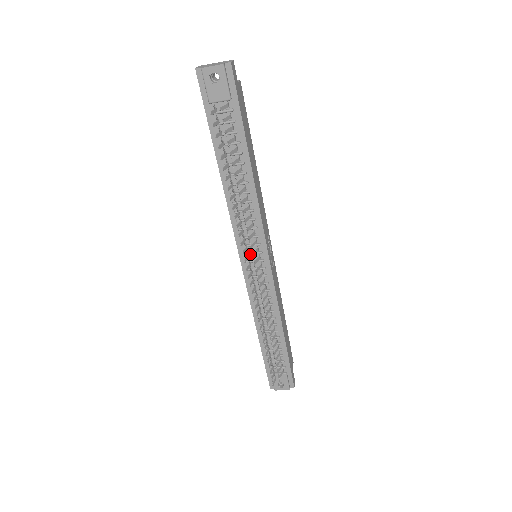
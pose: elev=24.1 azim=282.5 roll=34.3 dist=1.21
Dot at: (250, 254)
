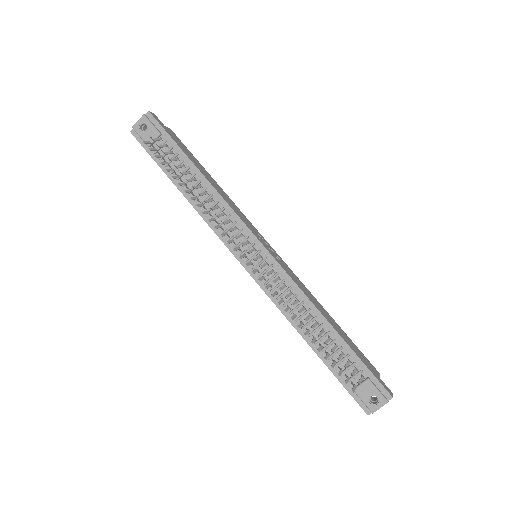
Dot at: (245, 252)
